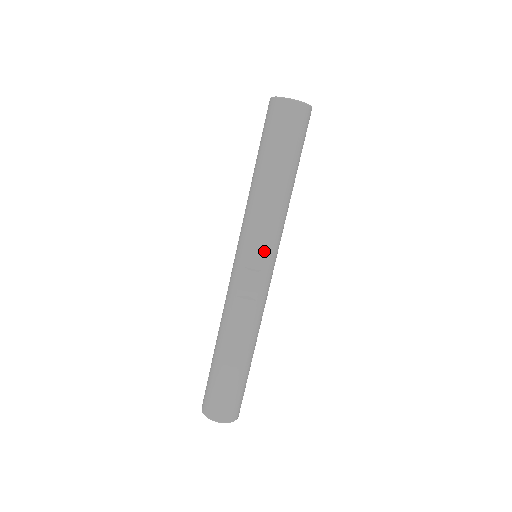
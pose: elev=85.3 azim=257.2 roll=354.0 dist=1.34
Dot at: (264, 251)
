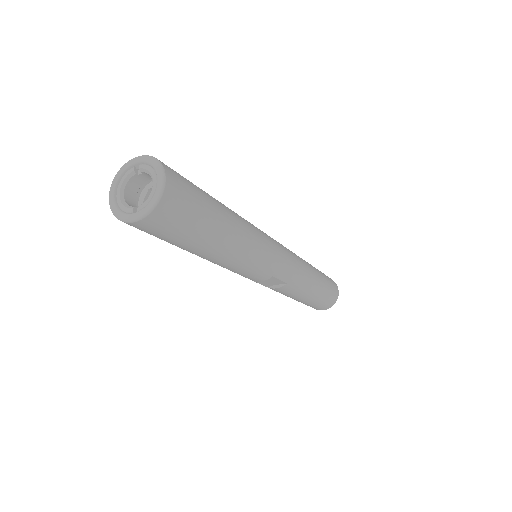
Dot at: (259, 274)
